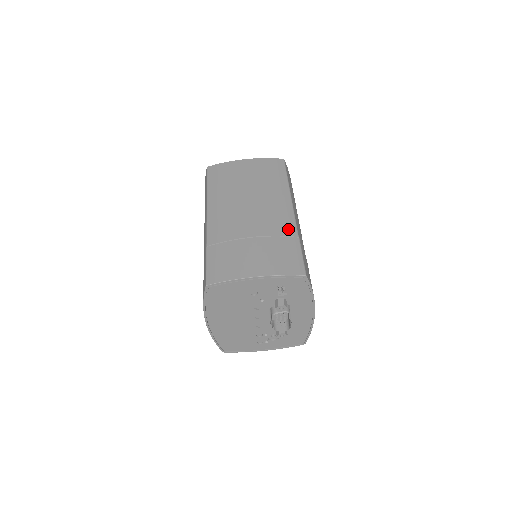
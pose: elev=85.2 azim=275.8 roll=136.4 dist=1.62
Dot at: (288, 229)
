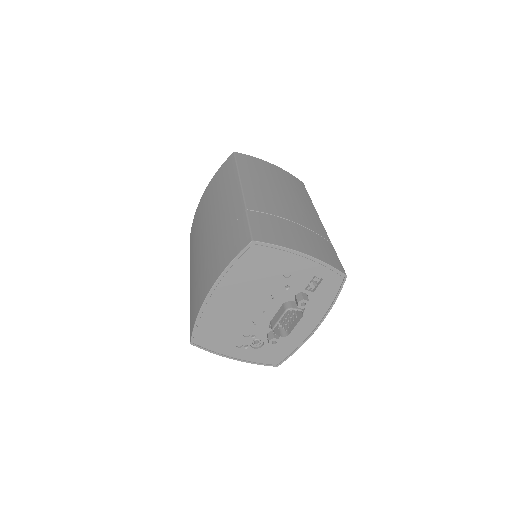
Dot at: (322, 233)
